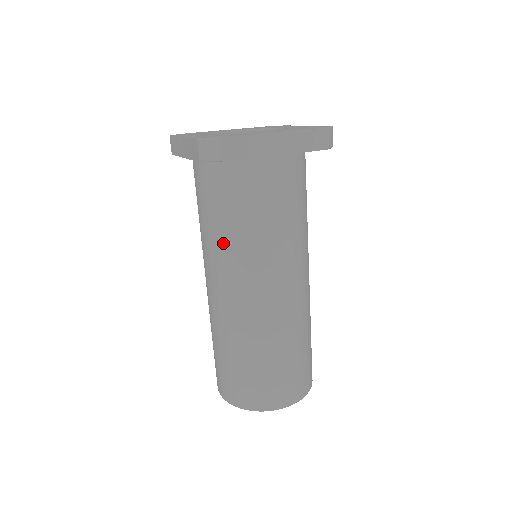
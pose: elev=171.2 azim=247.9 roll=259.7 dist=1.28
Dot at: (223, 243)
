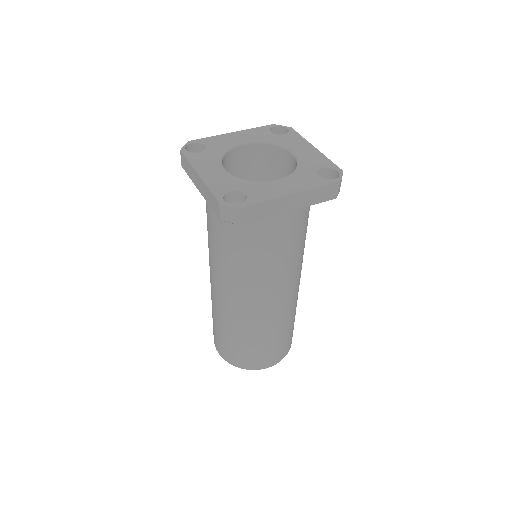
Dot at: (232, 265)
